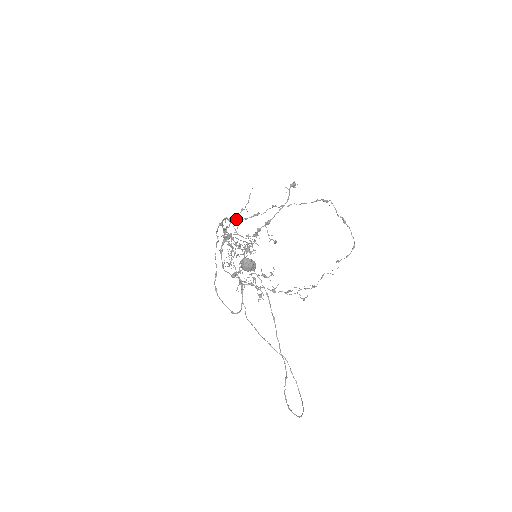
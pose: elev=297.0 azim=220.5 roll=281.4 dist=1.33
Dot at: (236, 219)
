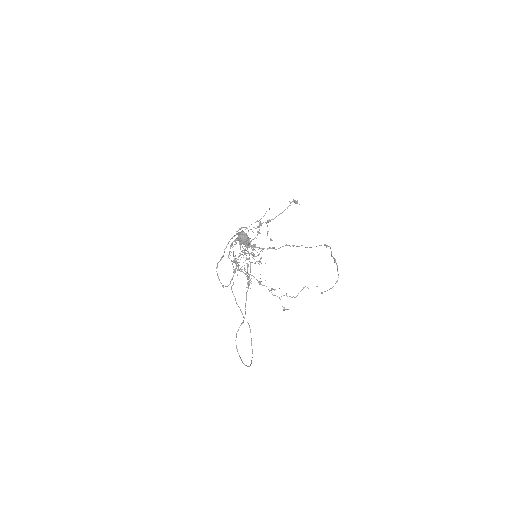
Dot at: occluded
